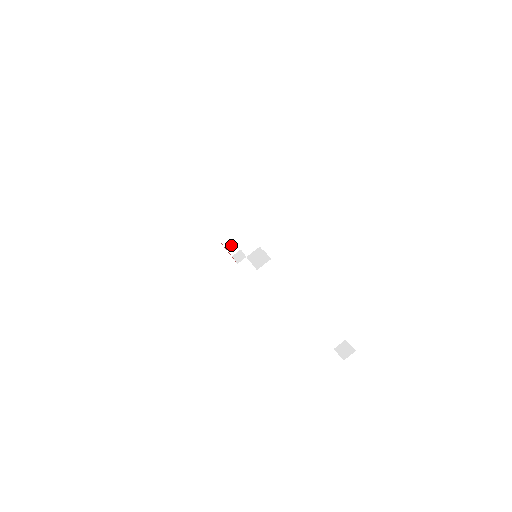
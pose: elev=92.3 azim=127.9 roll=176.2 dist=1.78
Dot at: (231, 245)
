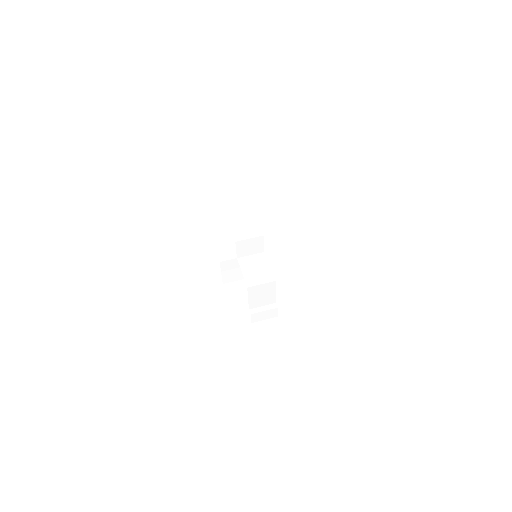
Dot at: (237, 299)
